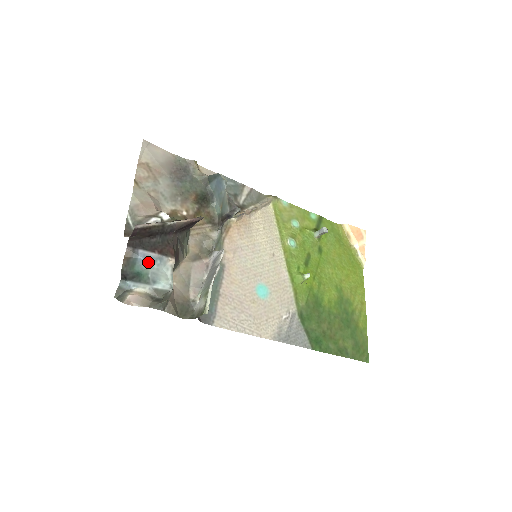
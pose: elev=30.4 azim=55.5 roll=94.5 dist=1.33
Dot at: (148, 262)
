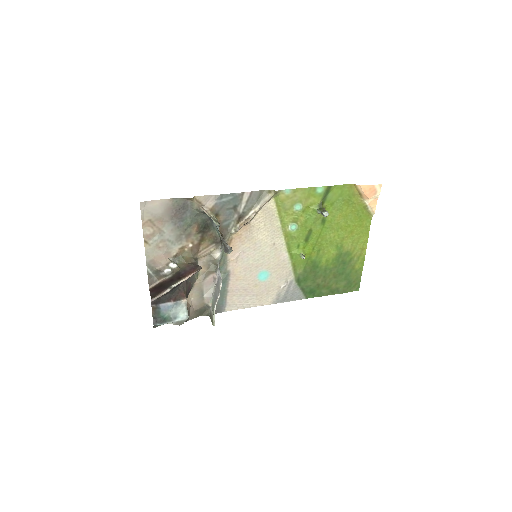
Dot at: (168, 309)
